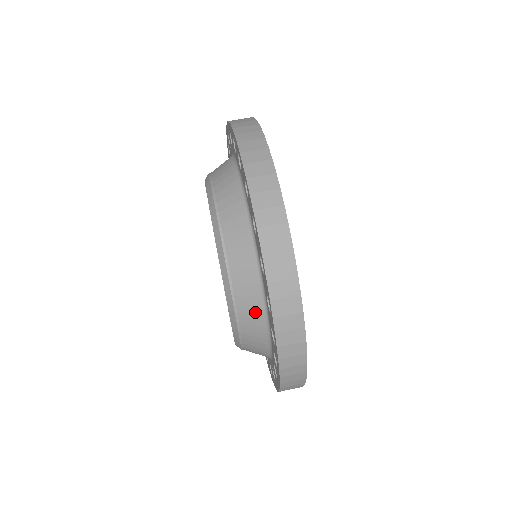
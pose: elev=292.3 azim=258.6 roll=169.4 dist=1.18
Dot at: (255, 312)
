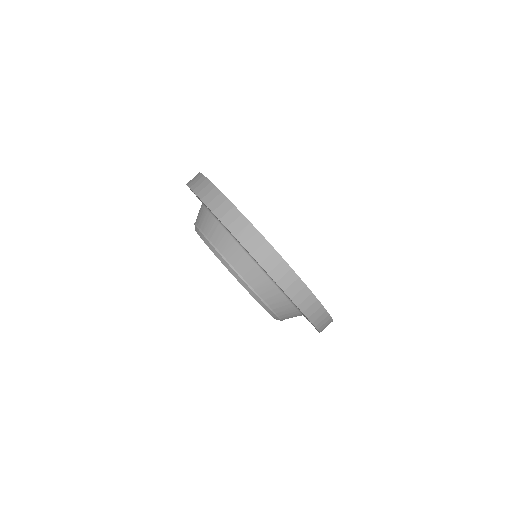
Dot at: (241, 257)
